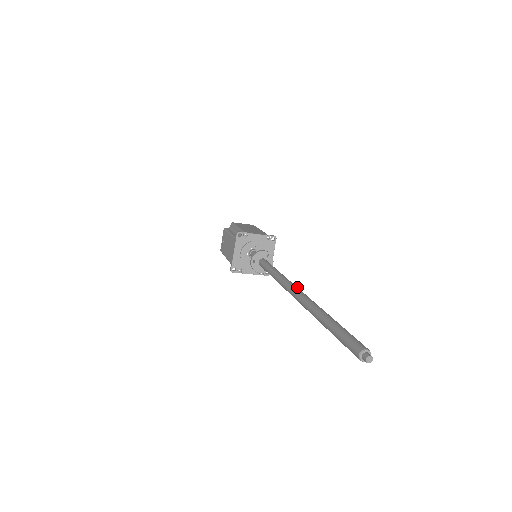
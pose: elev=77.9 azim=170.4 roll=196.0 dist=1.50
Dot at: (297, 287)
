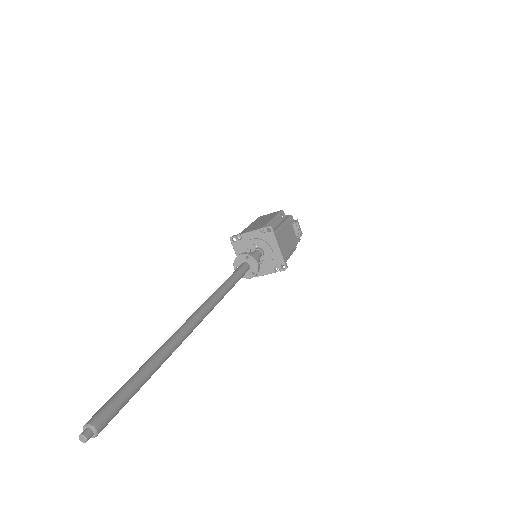
Dot at: (199, 310)
